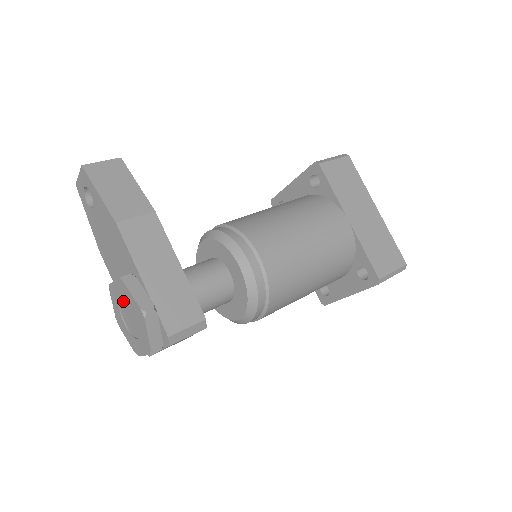
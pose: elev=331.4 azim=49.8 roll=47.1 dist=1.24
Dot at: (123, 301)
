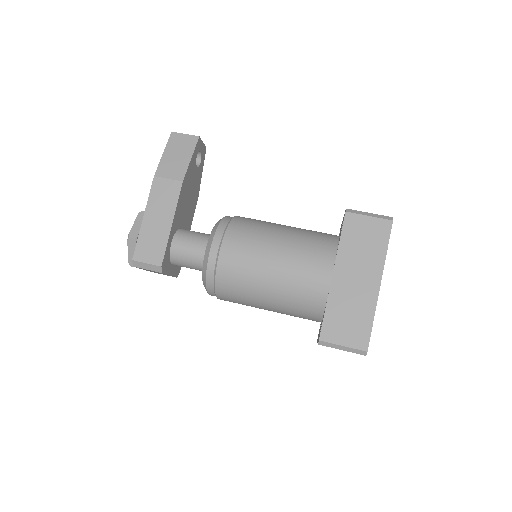
Dot at: occluded
